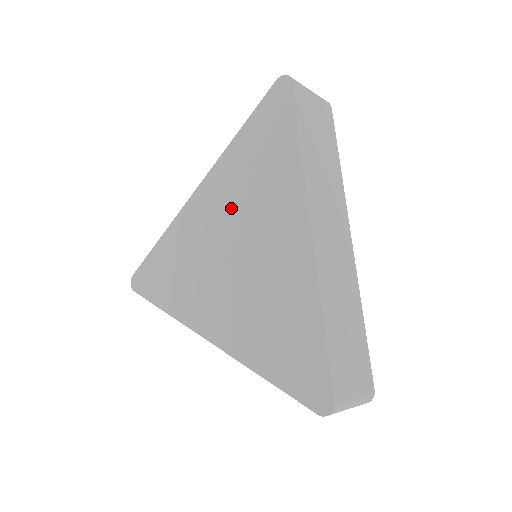
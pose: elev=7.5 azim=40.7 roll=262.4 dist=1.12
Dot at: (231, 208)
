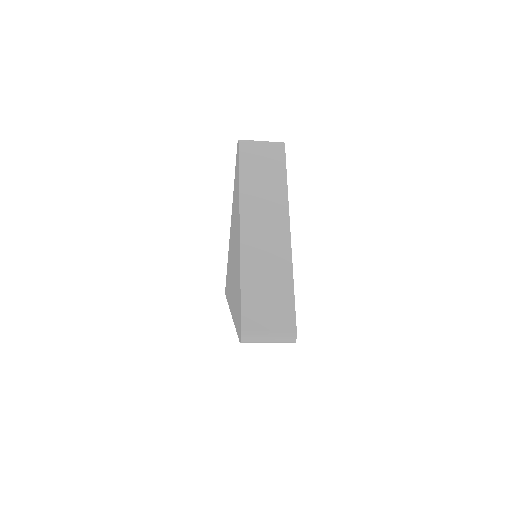
Dot at: (233, 228)
